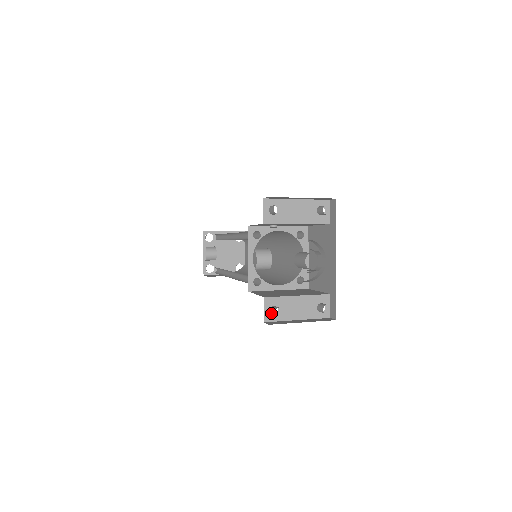
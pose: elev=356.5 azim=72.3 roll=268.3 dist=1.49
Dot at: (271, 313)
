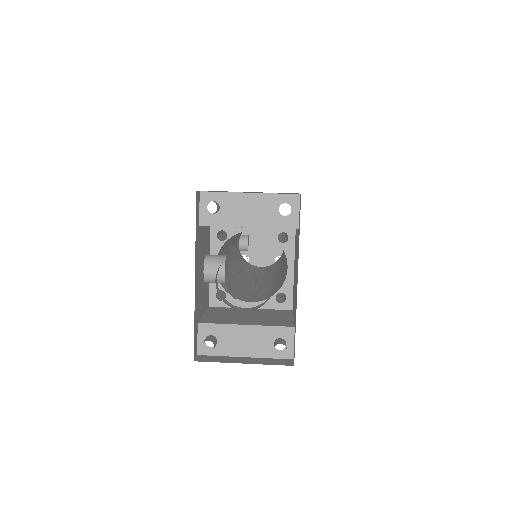
Dot at: (204, 345)
